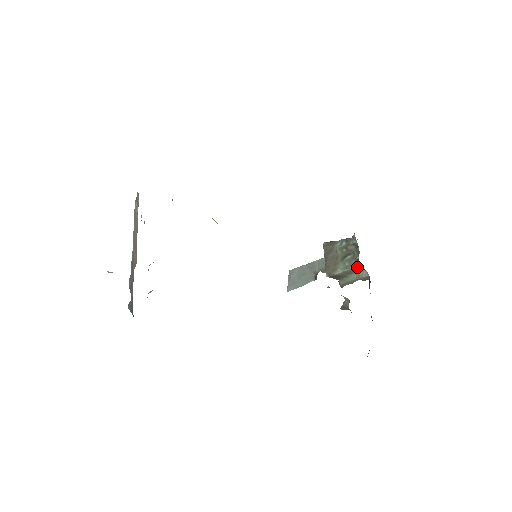
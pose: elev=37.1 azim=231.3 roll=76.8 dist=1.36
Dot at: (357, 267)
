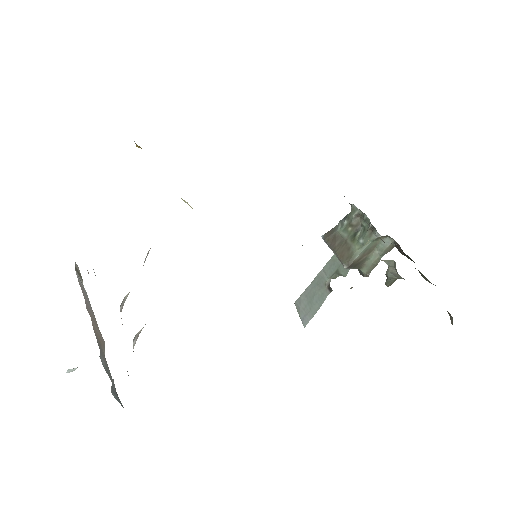
Dot at: (375, 236)
